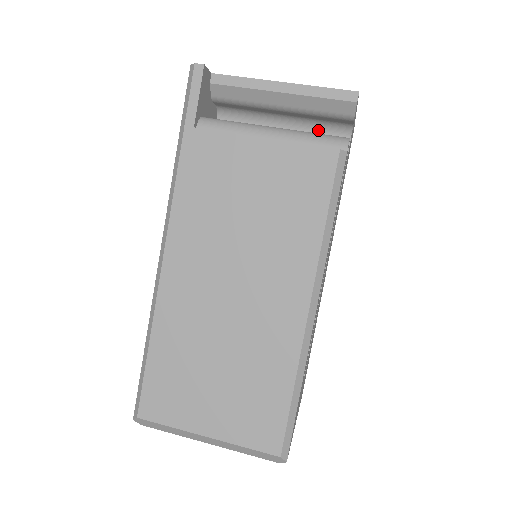
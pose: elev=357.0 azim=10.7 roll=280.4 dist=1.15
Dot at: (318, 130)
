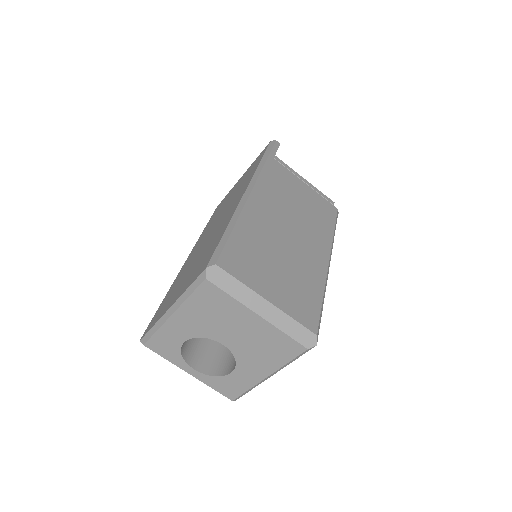
Dot at: occluded
